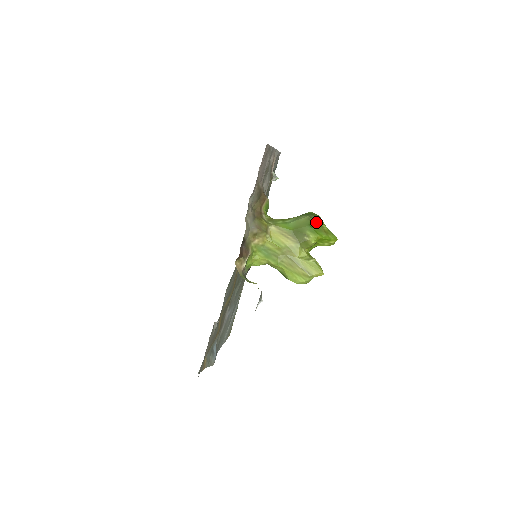
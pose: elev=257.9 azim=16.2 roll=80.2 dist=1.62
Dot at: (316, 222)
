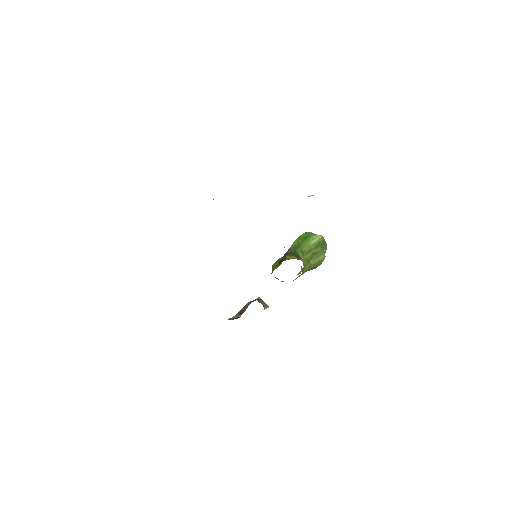
Dot at: occluded
